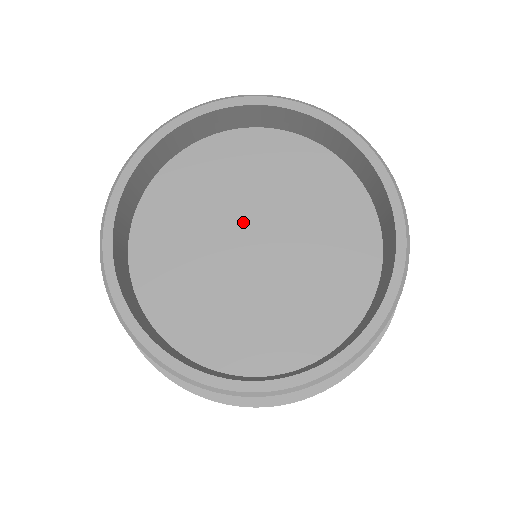
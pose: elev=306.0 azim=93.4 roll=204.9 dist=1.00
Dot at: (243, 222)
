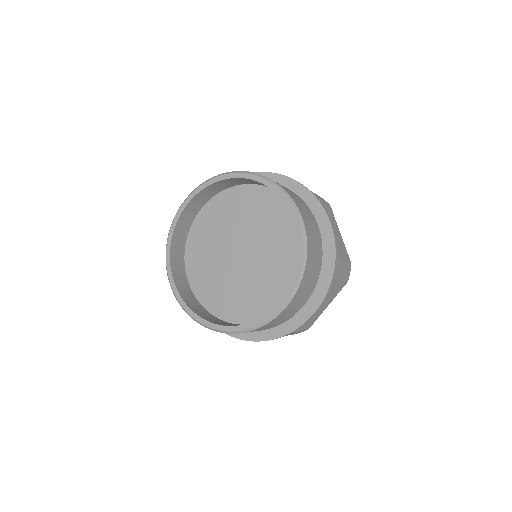
Dot at: (229, 251)
